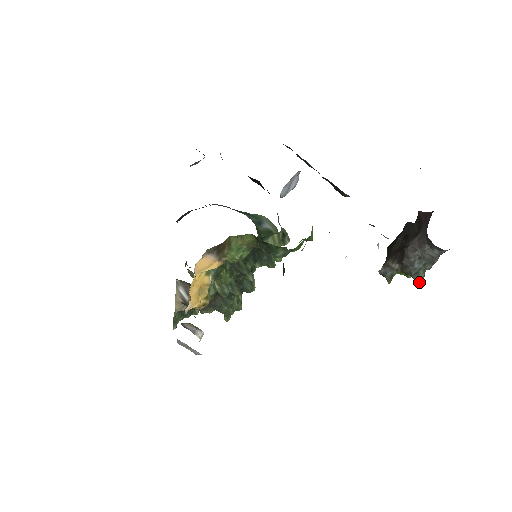
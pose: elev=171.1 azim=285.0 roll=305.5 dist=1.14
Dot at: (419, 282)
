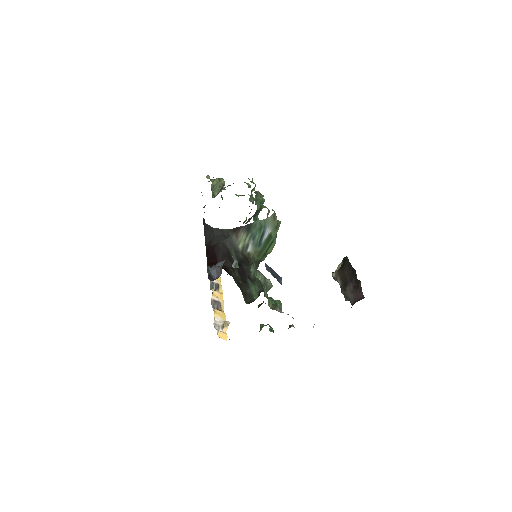
Dot at: occluded
